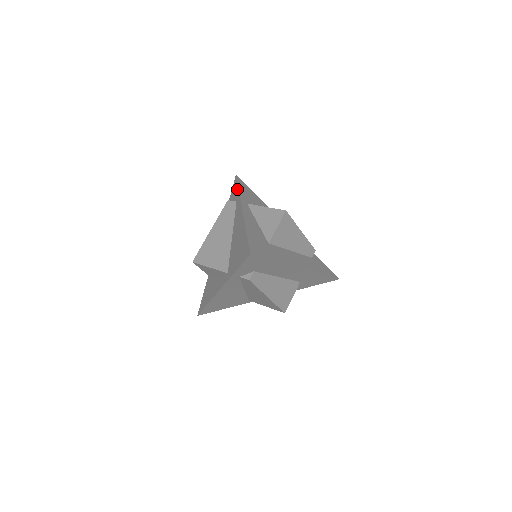
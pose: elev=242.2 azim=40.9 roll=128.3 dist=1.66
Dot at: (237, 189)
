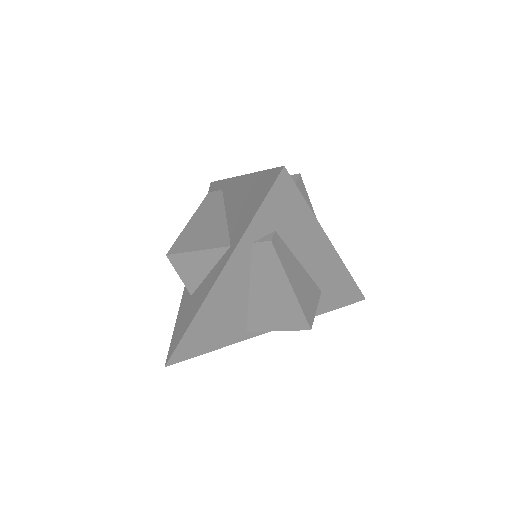
Dot at: (219, 182)
